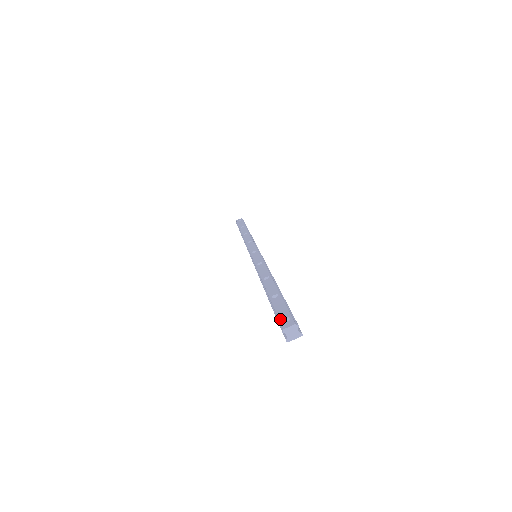
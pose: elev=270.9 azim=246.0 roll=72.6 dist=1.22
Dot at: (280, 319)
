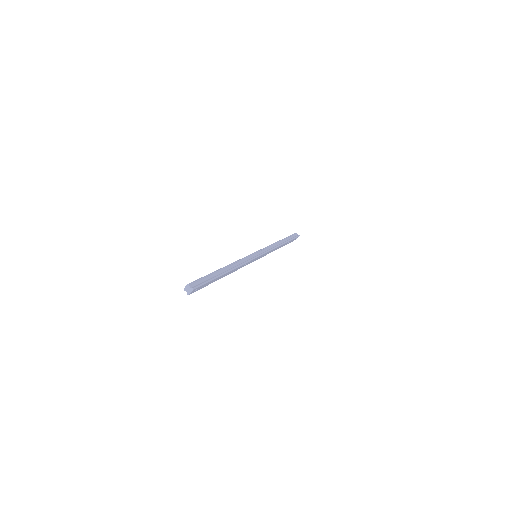
Dot at: occluded
